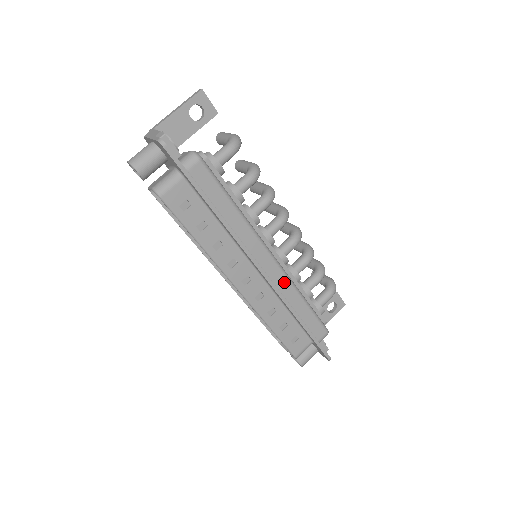
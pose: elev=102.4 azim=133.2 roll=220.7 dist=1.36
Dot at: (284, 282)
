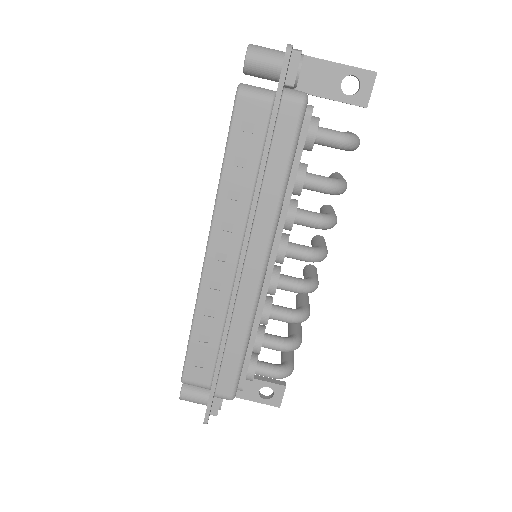
Dot at: (248, 301)
